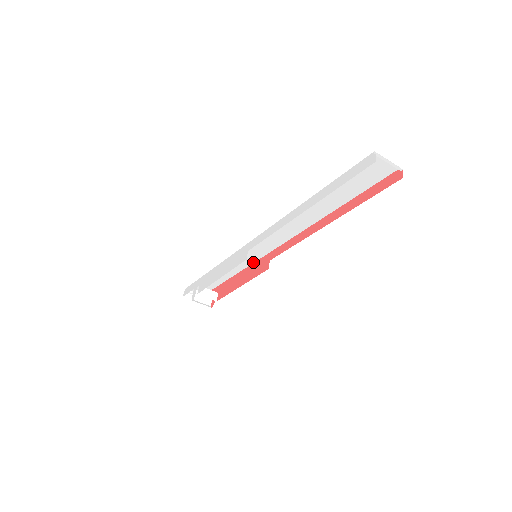
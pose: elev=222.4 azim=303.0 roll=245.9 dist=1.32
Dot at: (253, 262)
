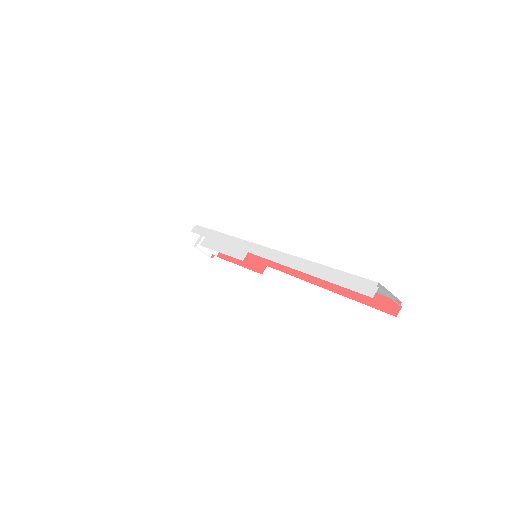
Dot at: occluded
